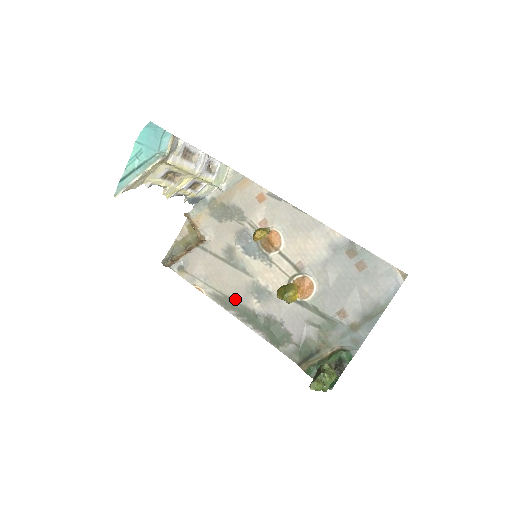
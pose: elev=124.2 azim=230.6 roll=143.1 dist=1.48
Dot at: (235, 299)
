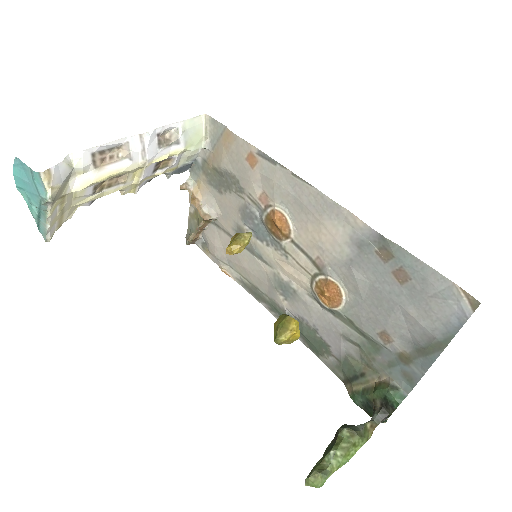
Dot at: (262, 290)
